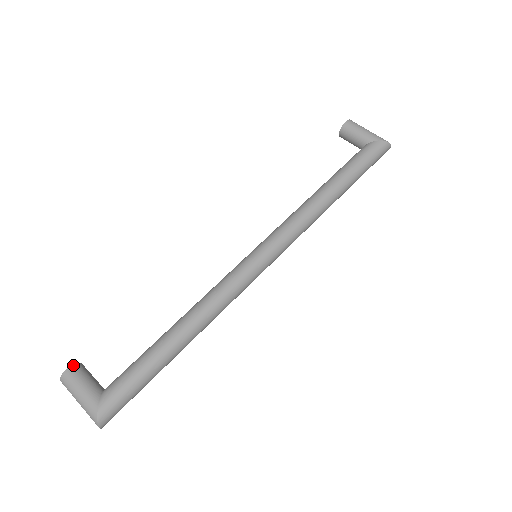
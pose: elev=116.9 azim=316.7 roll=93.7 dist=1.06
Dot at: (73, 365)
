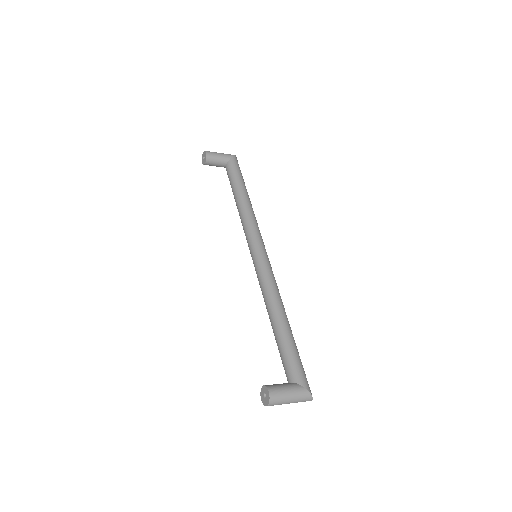
Dot at: (267, 387)
